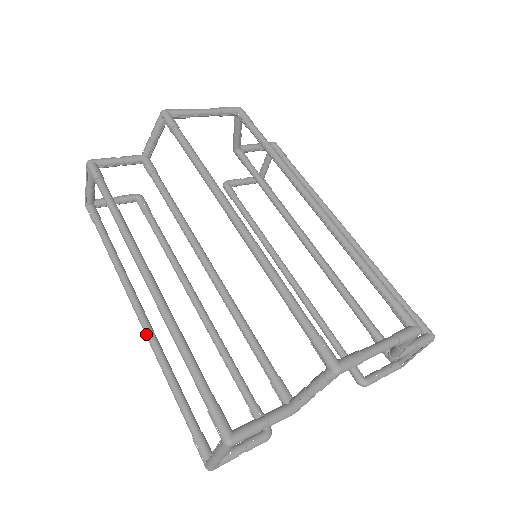
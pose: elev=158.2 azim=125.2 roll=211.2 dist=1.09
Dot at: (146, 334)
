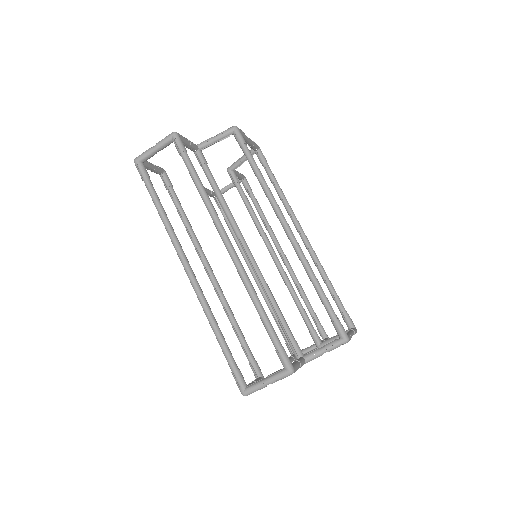
Dot at: (197, 287)
